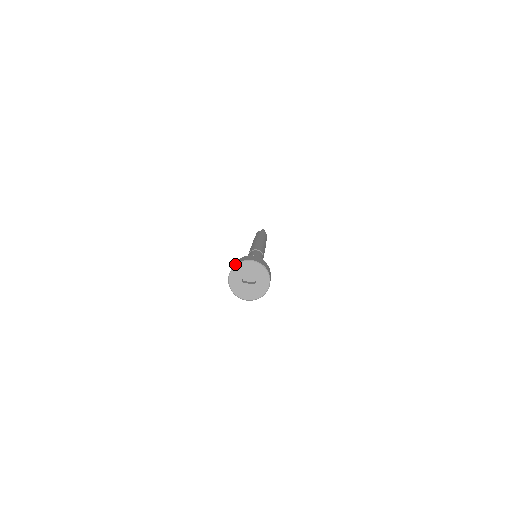
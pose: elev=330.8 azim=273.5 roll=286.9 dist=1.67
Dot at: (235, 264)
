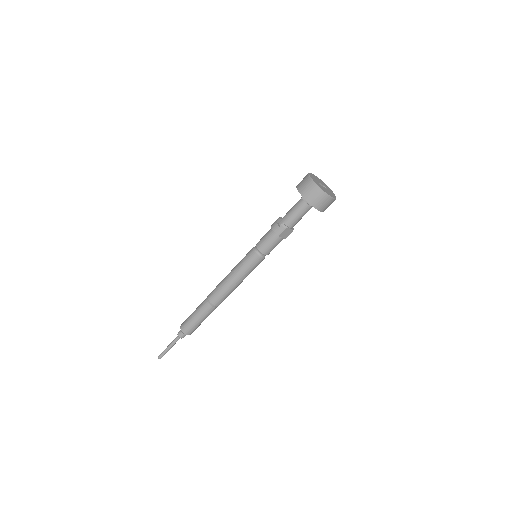
Dot at: (308, 173)
